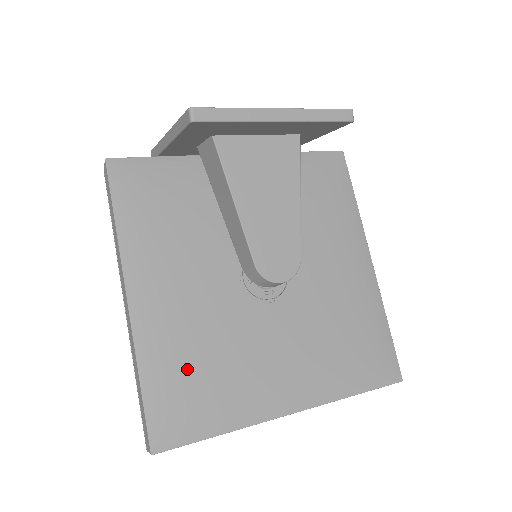
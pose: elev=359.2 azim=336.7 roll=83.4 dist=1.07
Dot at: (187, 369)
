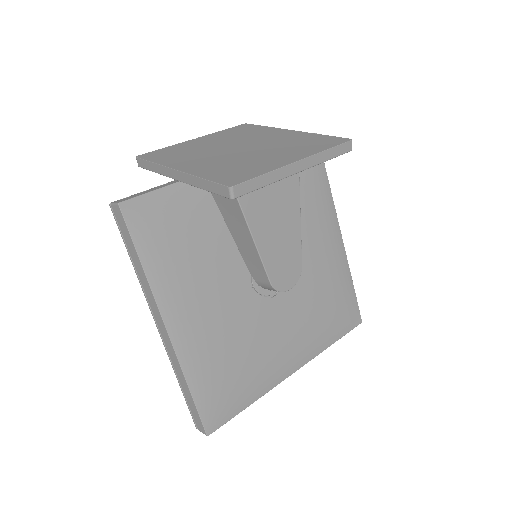
Dot at: (222, 370)
